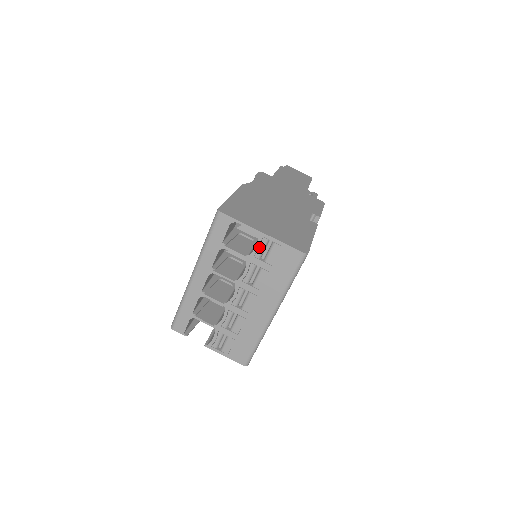
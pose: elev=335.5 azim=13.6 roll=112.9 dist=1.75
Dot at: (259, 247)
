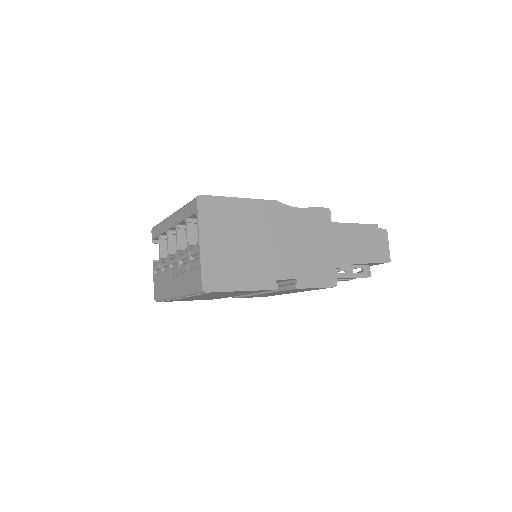
Dot at: occluded
